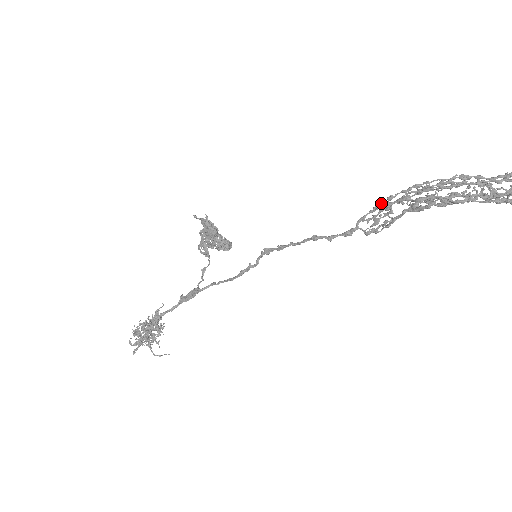
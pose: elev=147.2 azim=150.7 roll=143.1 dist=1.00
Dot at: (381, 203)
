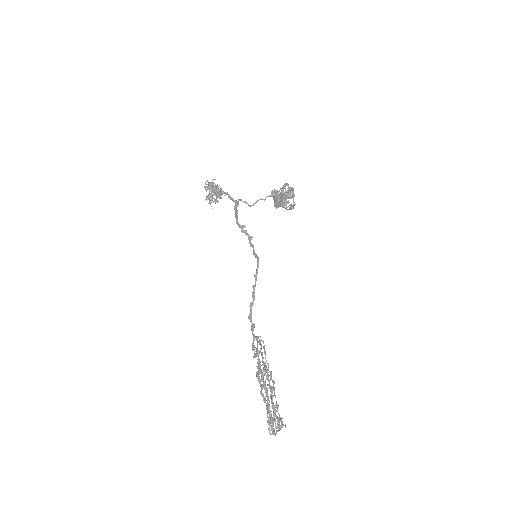
Dot at: (257, 351)
